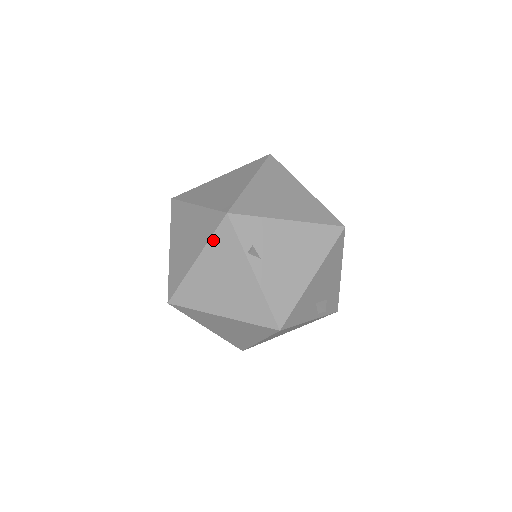
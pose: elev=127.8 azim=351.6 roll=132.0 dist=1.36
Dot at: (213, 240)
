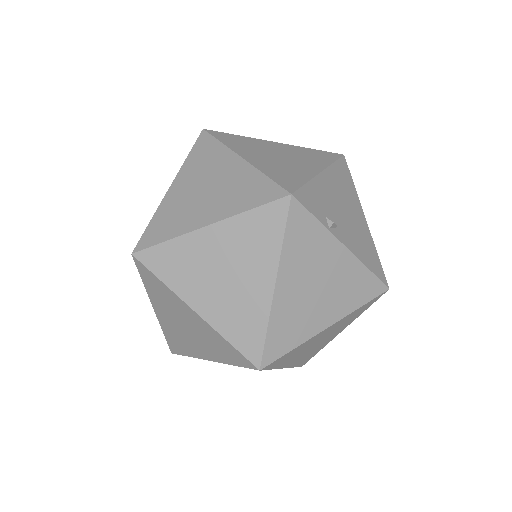
Dot at: (287, 242)
